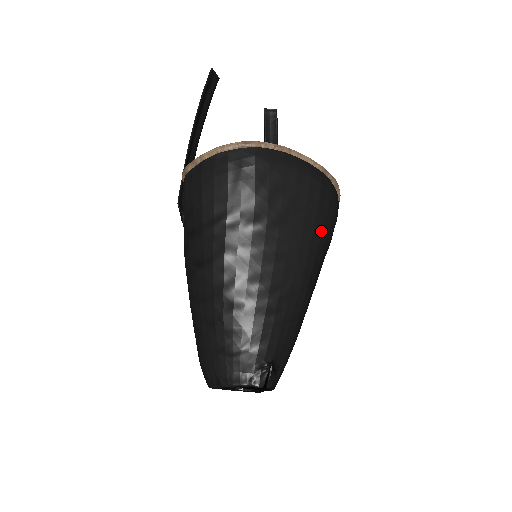
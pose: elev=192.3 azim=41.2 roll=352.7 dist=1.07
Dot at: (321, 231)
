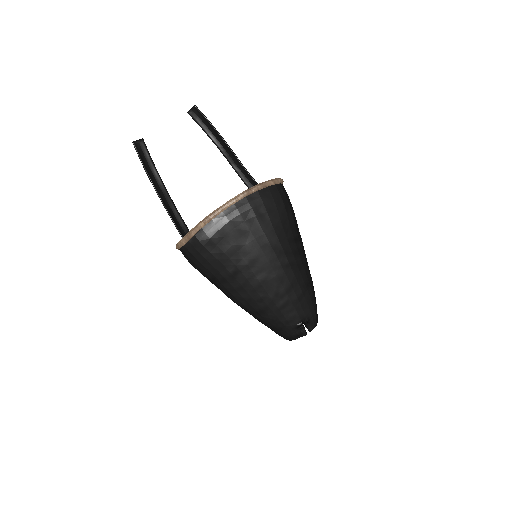
Dot at: (275, 234)
